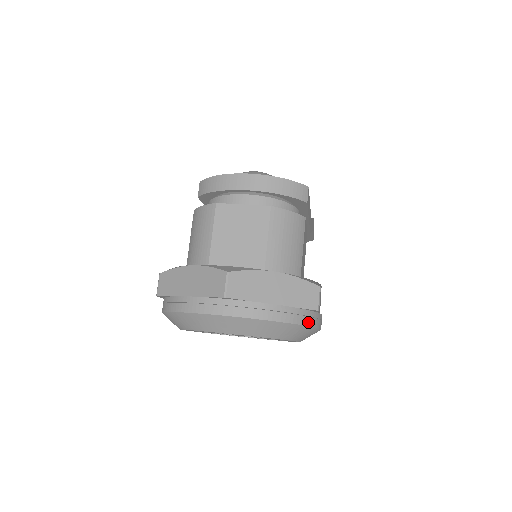
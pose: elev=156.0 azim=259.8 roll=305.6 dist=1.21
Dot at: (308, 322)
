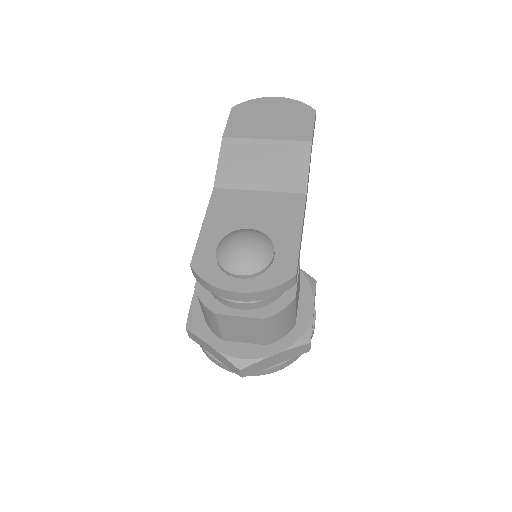
Dot at: occluded
